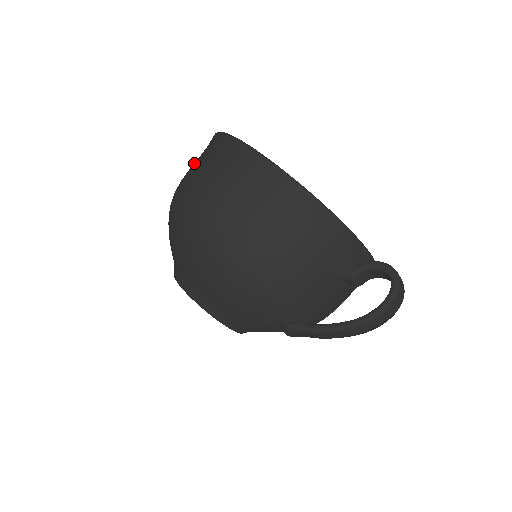
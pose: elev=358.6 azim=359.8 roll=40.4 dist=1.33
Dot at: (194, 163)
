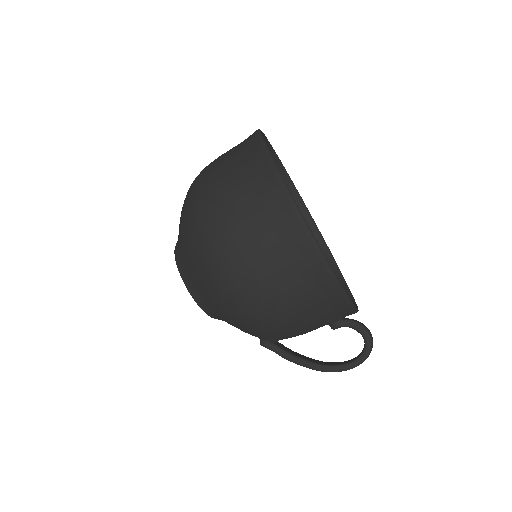
Dot at: (229, 164)
